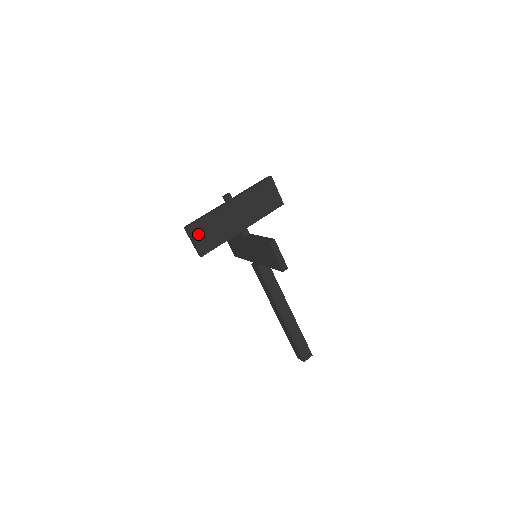
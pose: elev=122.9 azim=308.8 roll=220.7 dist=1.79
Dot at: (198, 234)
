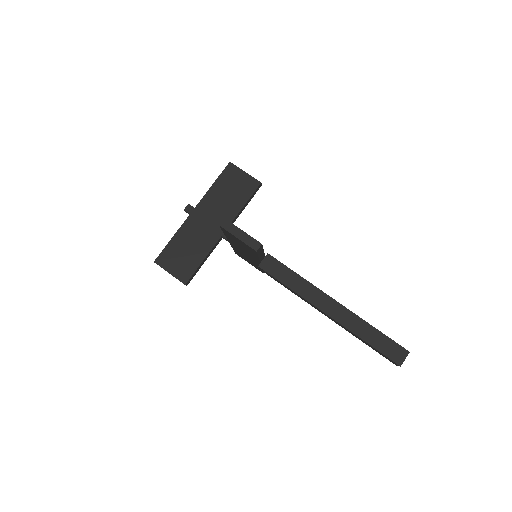
Dot at: (170, 262)
